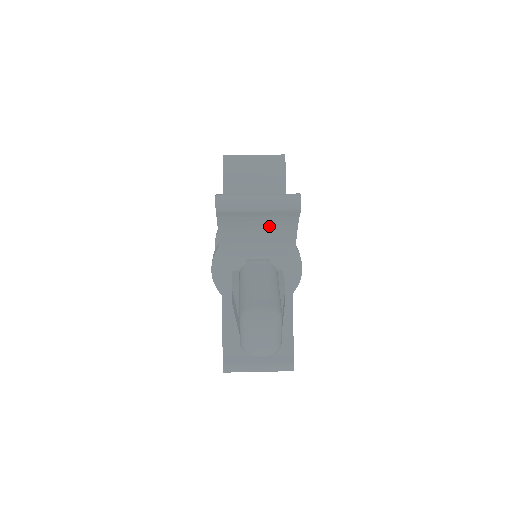
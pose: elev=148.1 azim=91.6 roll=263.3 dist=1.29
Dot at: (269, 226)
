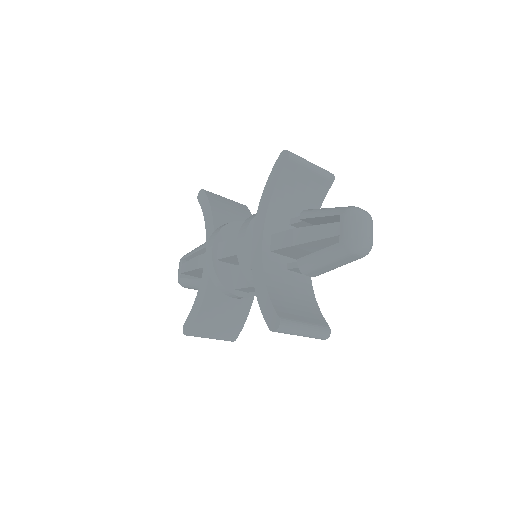
Dot at: (307, 194)
